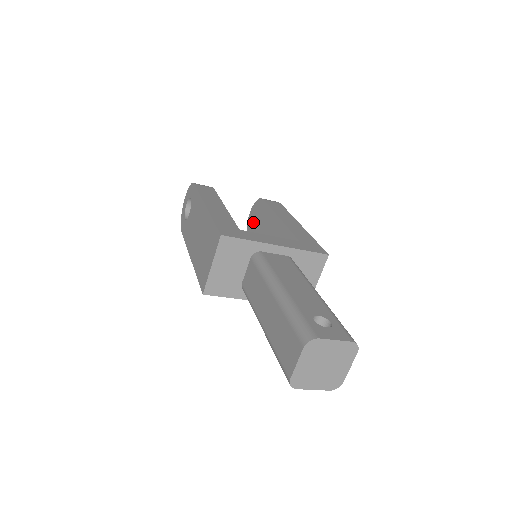
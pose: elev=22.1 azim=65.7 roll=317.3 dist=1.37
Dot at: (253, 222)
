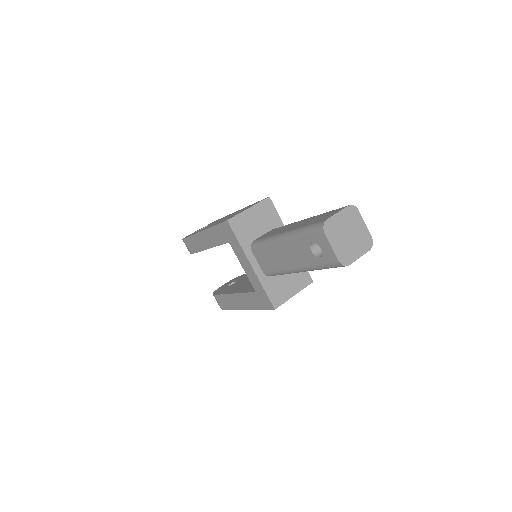
Dot at: (228, 285)
